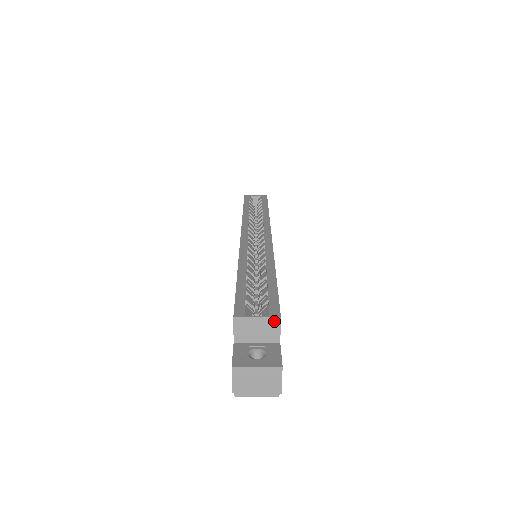
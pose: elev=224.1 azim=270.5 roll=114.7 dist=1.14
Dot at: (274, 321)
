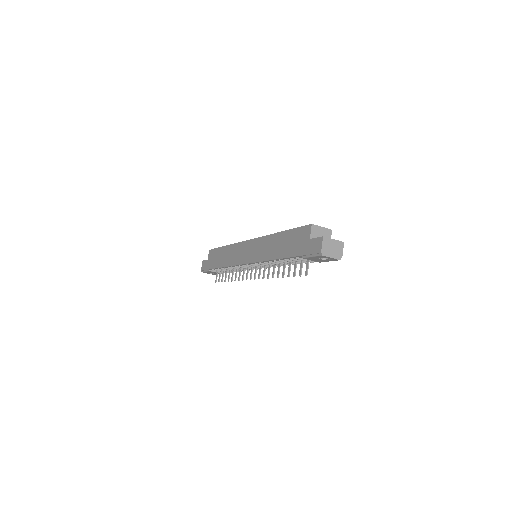
Dot at: (329, 231)
